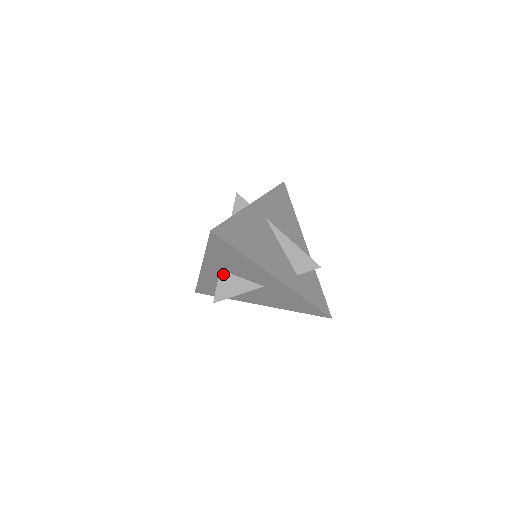
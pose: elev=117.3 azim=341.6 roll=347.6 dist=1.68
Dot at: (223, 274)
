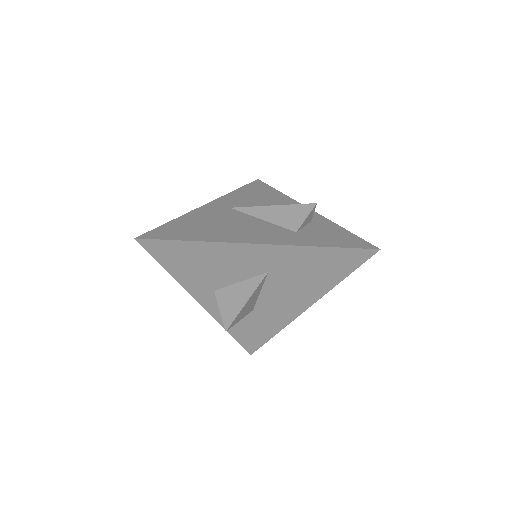
Dot at: (219, 293)
